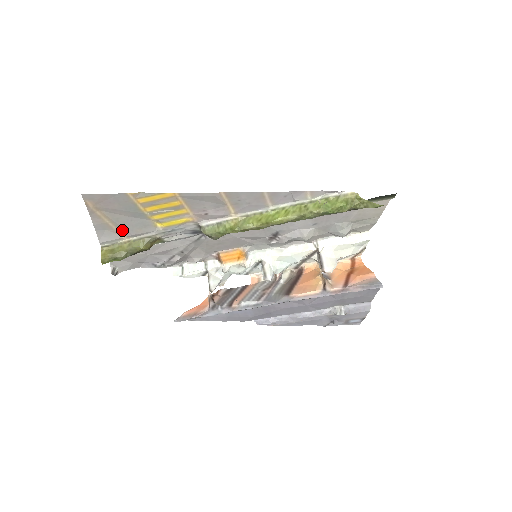
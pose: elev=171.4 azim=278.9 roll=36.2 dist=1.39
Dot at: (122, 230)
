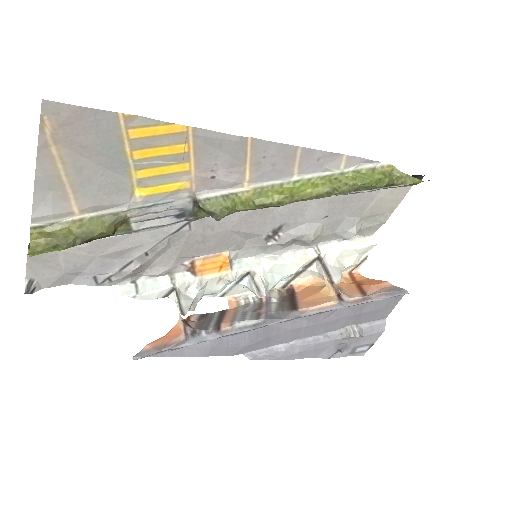
Dot at: (79, 194)
